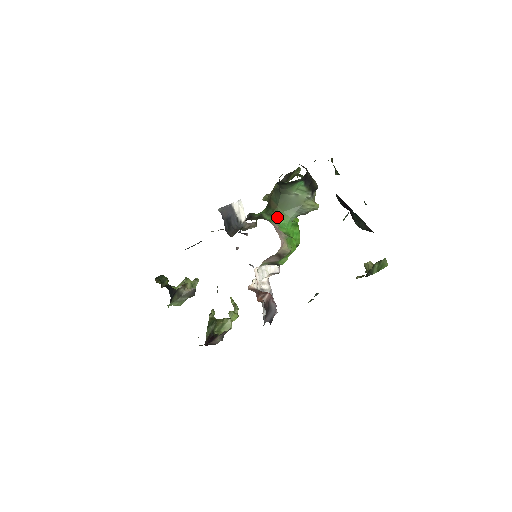
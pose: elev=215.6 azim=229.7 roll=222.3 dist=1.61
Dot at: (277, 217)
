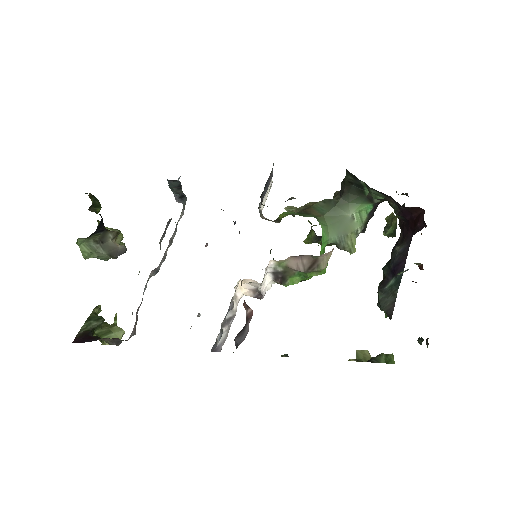
Dot at: (322, 224)
